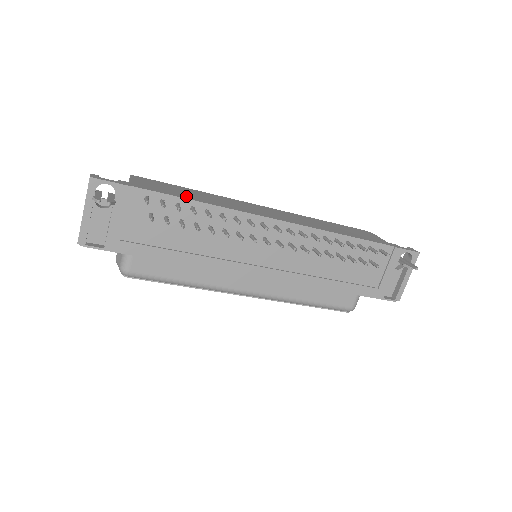
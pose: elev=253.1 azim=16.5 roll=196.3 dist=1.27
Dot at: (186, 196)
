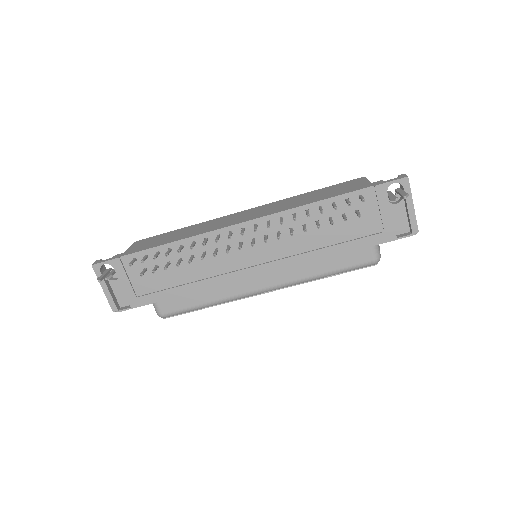
Dot at: (164, 242)
